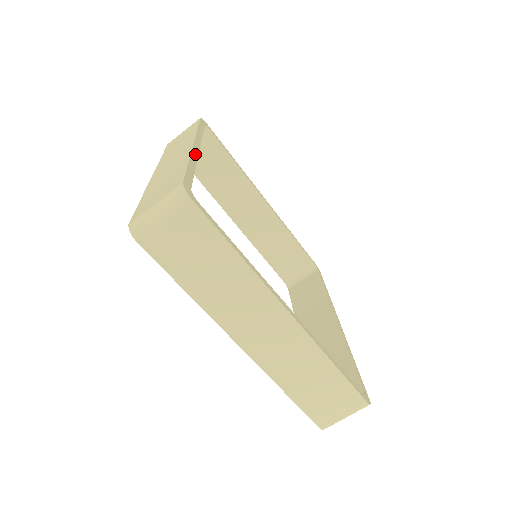
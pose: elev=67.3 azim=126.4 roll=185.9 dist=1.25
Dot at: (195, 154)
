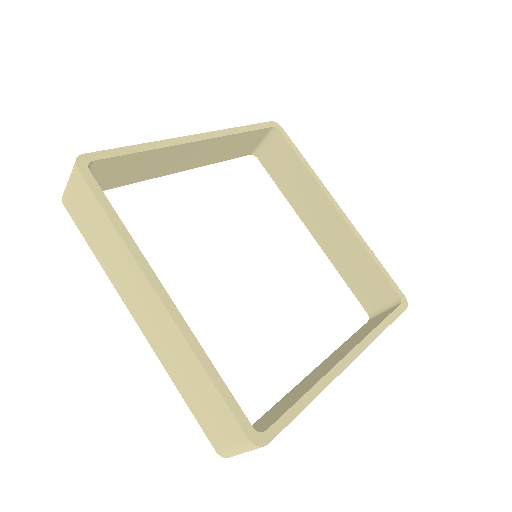
Dot at: (173, 142)
